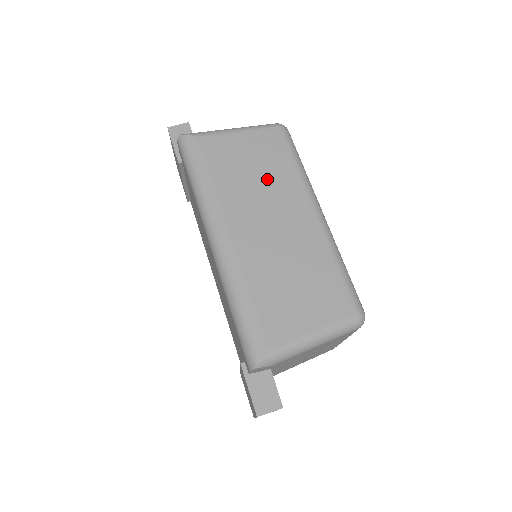
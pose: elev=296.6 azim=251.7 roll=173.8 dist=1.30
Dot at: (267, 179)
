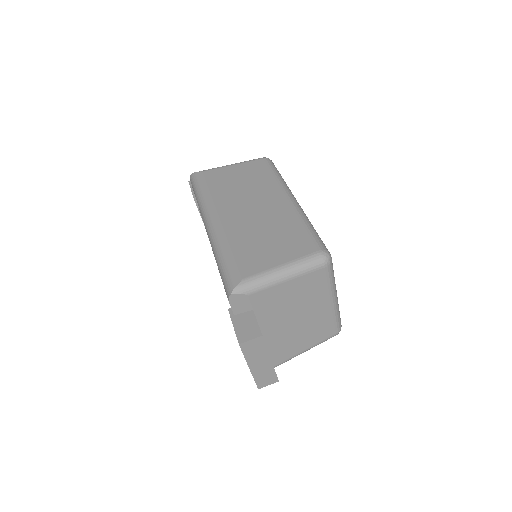
Dot at: (251, 185)
